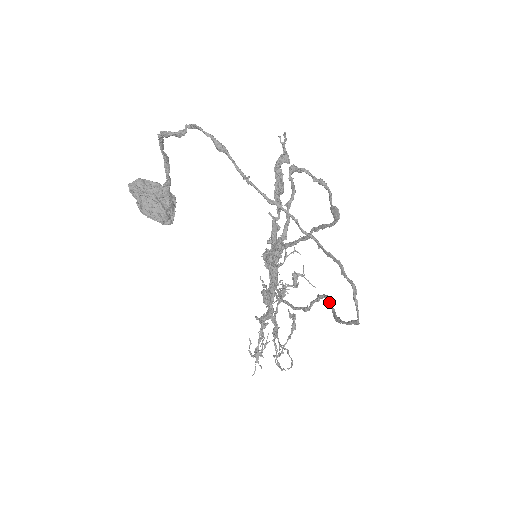
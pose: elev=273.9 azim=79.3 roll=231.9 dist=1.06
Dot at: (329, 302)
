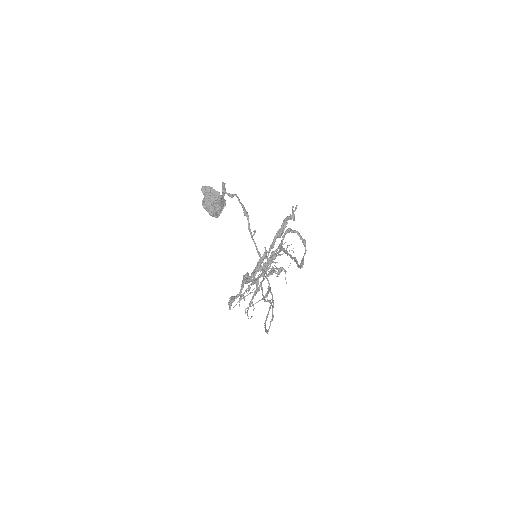
Dot at: (269, 310)
